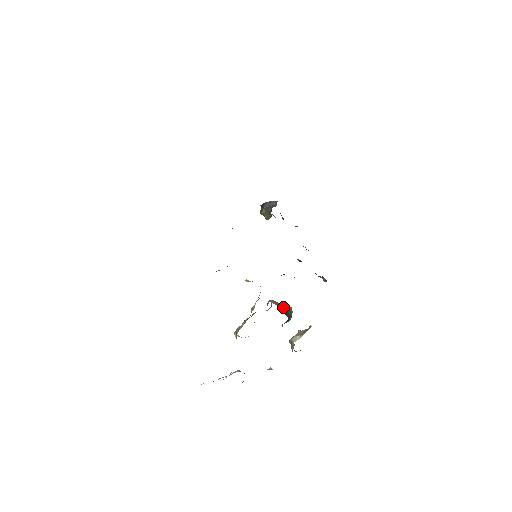
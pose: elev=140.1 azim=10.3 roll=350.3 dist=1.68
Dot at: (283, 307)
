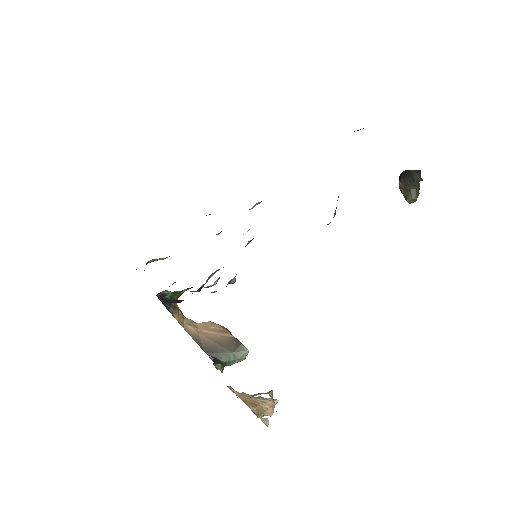
Dot at: (222, 341)
